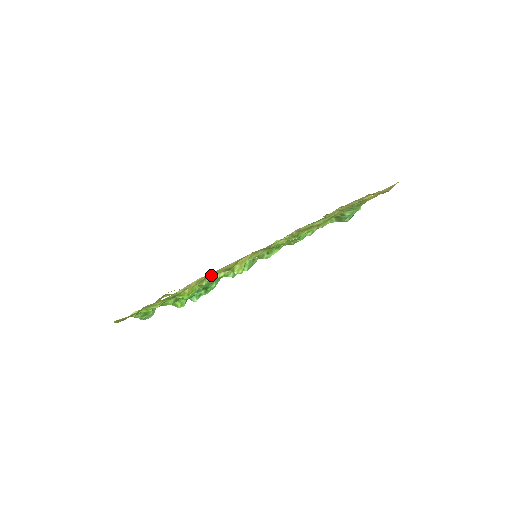
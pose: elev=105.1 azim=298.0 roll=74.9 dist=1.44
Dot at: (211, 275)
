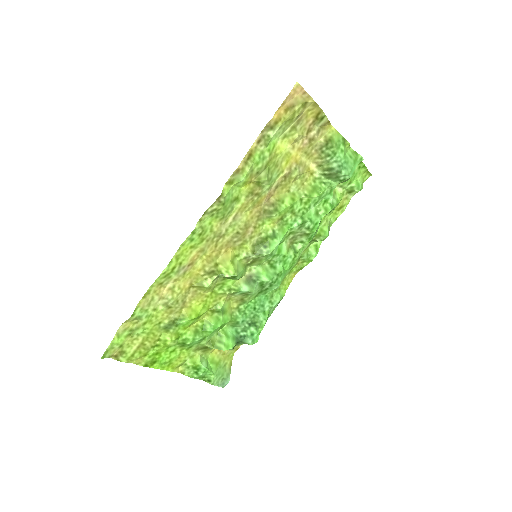
Dot at: (195, 285)
